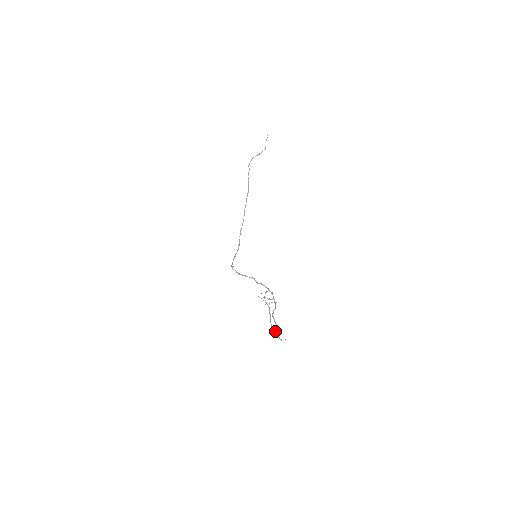
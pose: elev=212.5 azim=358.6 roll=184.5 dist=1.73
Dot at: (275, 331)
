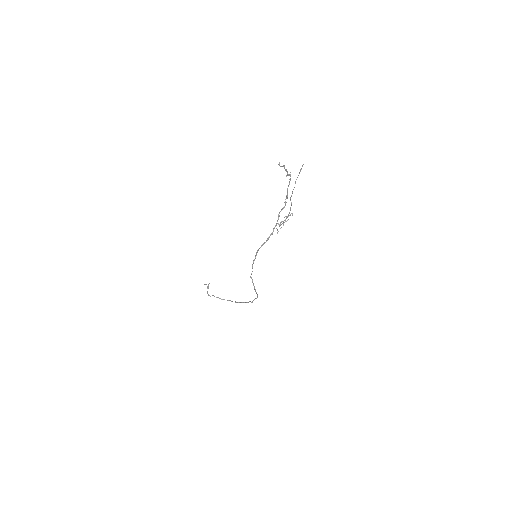
Dot at: (279, 164)
